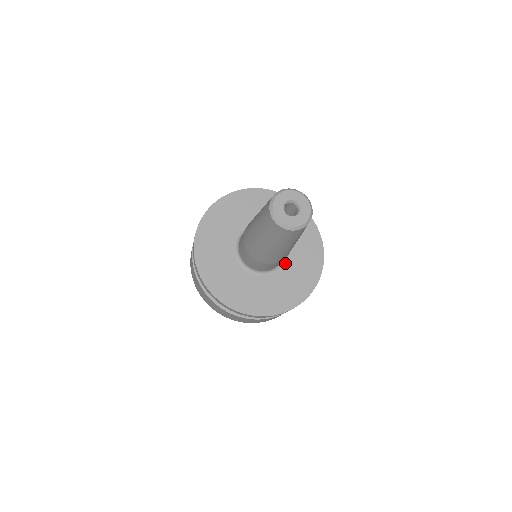
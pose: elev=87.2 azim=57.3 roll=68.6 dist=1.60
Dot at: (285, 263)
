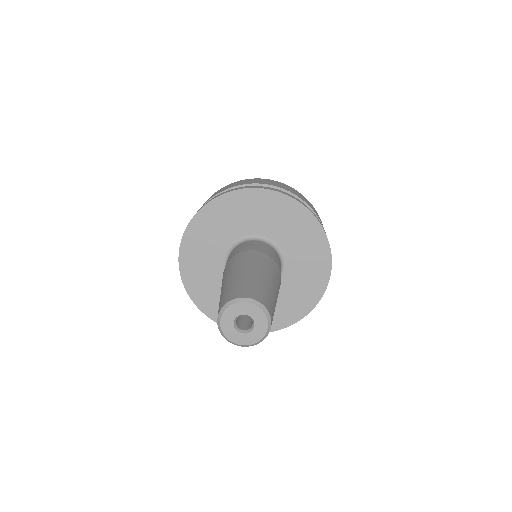
Dot at: (283, 279)
